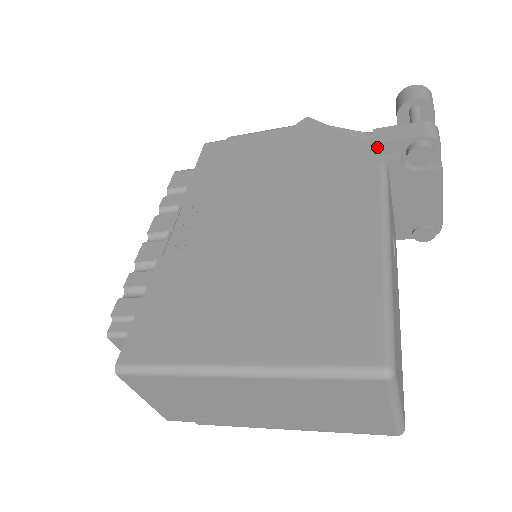
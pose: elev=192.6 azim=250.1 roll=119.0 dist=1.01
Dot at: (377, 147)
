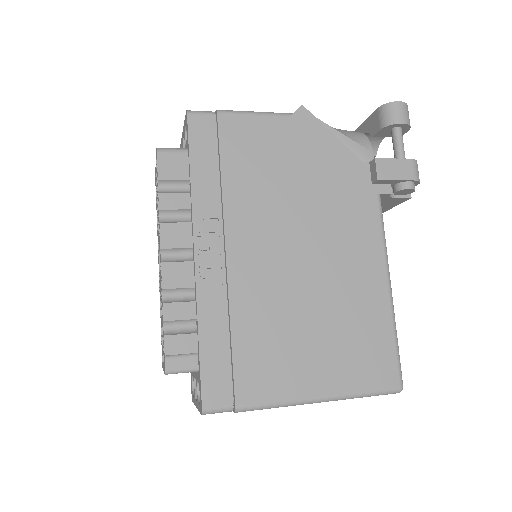
Dot at: (379, 181)
